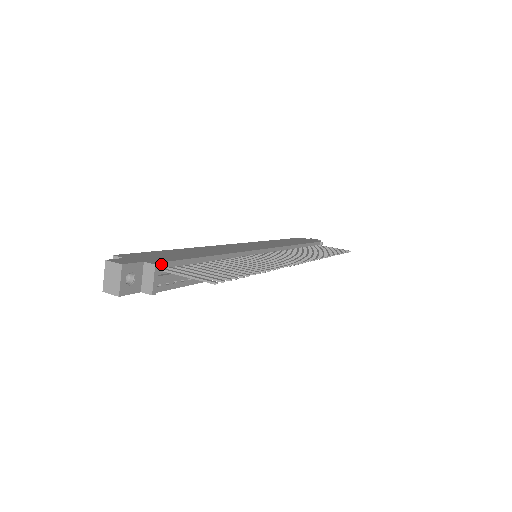
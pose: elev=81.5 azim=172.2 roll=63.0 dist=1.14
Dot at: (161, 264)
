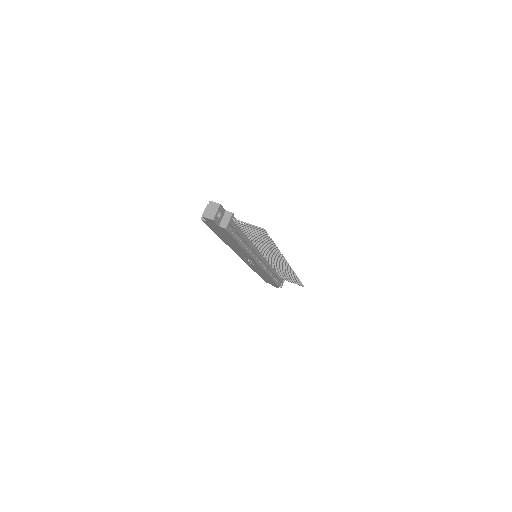
Dot at: (233, 216)
